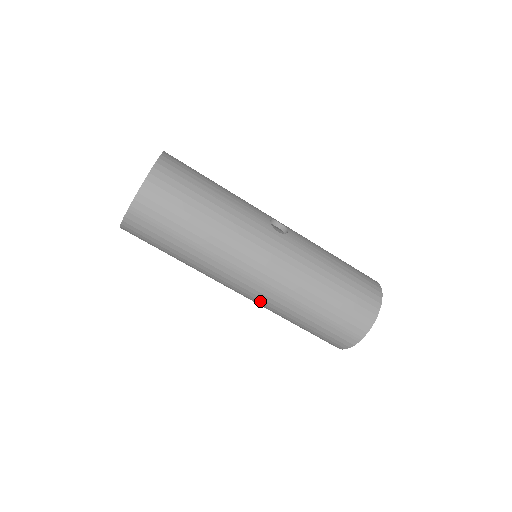
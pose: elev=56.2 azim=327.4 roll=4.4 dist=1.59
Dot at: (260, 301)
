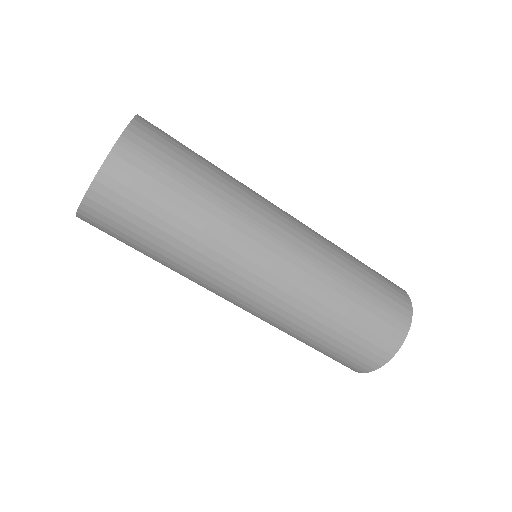
Dot at: (292, 285)
